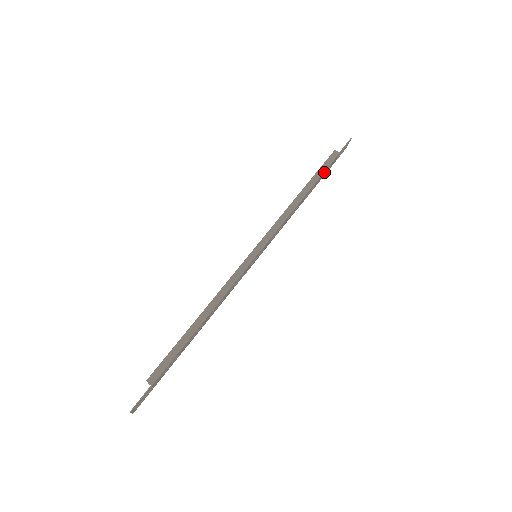
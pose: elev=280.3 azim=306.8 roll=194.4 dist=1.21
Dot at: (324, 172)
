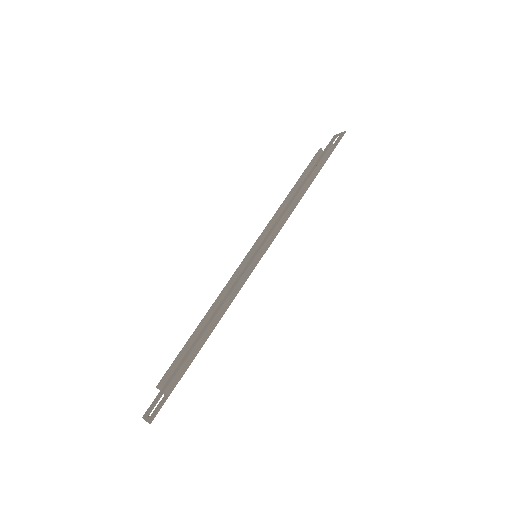
Dot at: (320, 168)
